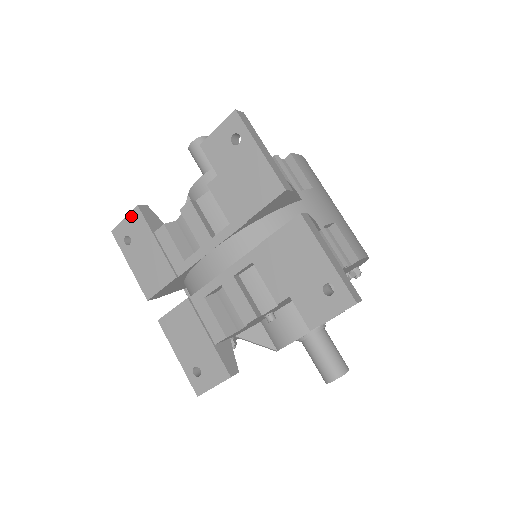
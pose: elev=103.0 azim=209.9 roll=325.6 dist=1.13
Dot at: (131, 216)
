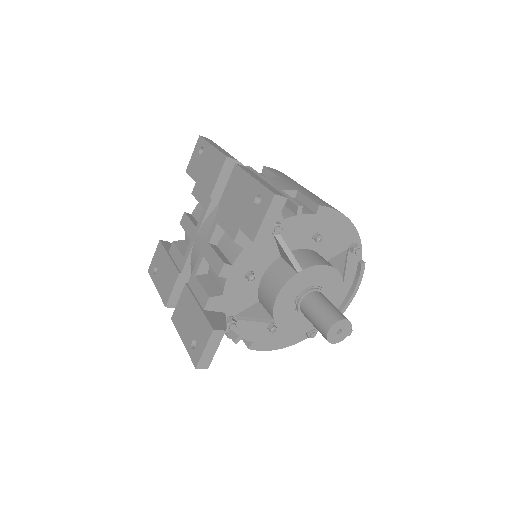
Dot at: (157, 250)
